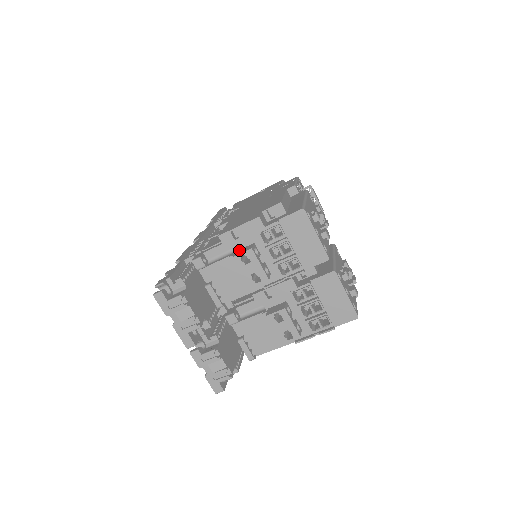
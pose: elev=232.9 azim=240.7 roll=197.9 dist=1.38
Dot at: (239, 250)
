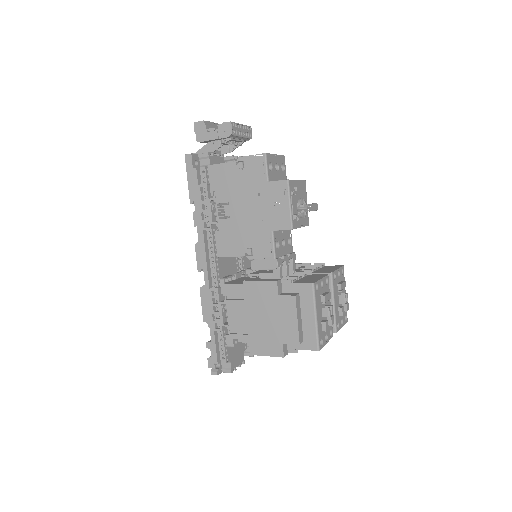
Dot at: occluded
